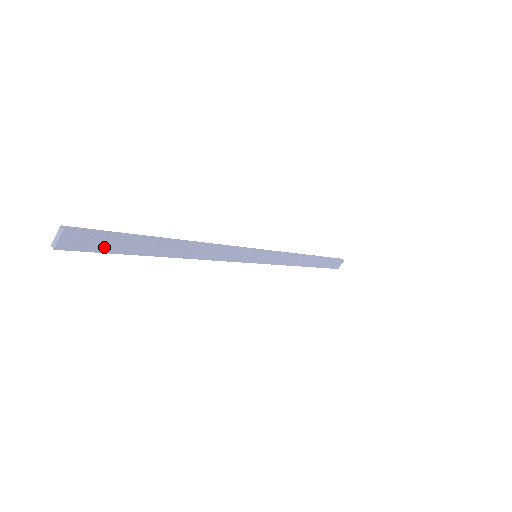
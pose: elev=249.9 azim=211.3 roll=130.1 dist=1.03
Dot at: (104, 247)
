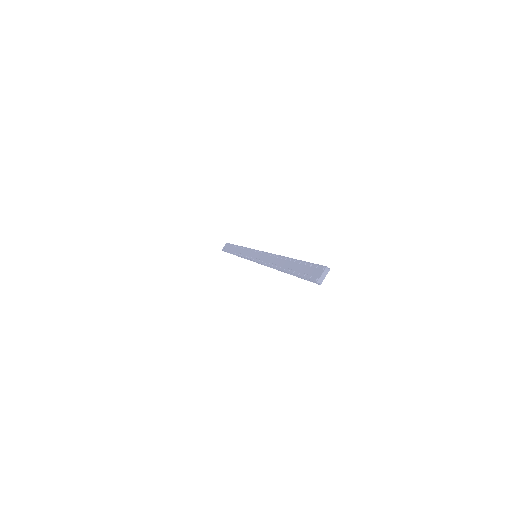
Dot at: occluded
